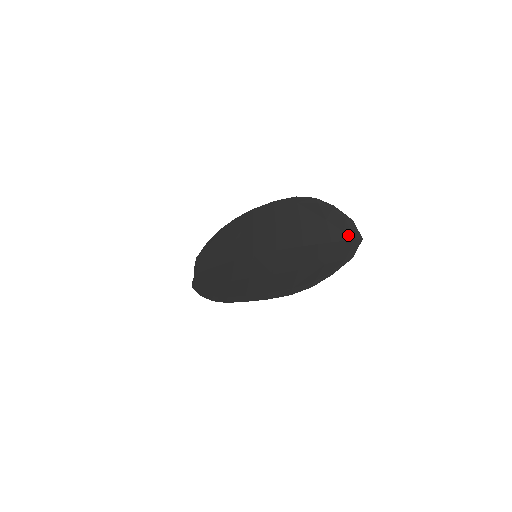
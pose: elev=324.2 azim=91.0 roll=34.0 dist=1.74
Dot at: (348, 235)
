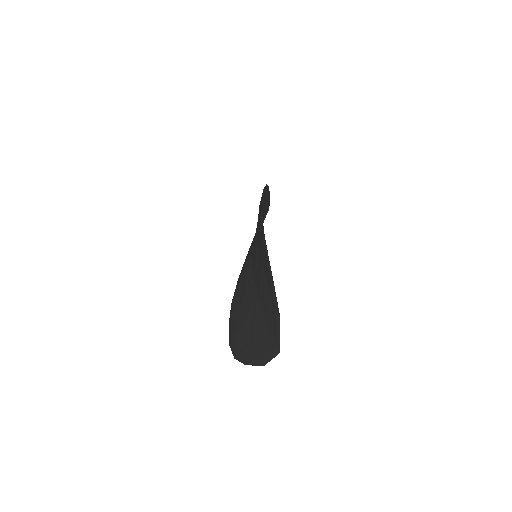
Dot at: (274, 332)
